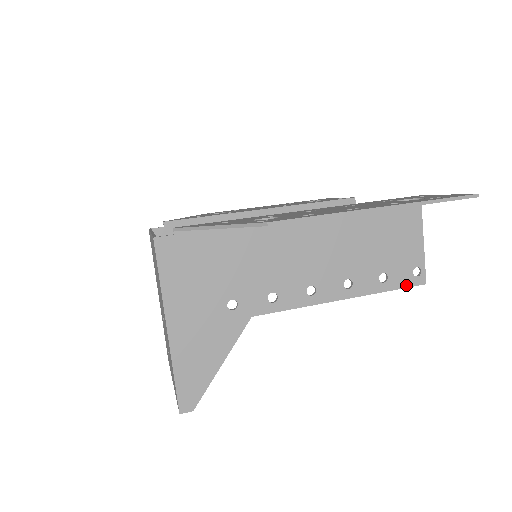
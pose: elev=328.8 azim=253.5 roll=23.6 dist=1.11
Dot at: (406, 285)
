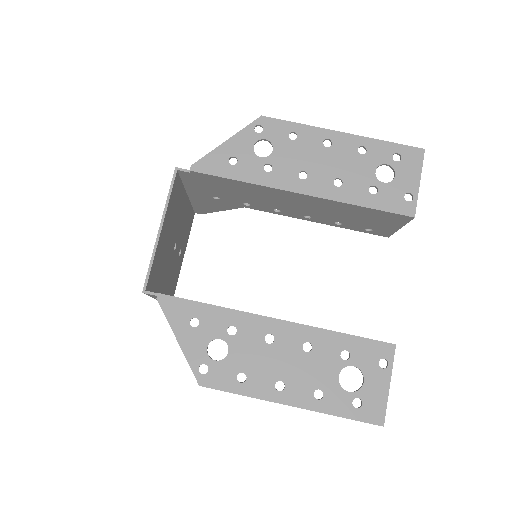
Dot at: occluded
